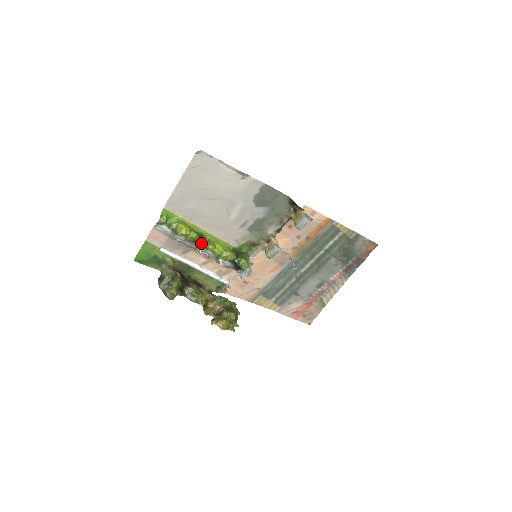
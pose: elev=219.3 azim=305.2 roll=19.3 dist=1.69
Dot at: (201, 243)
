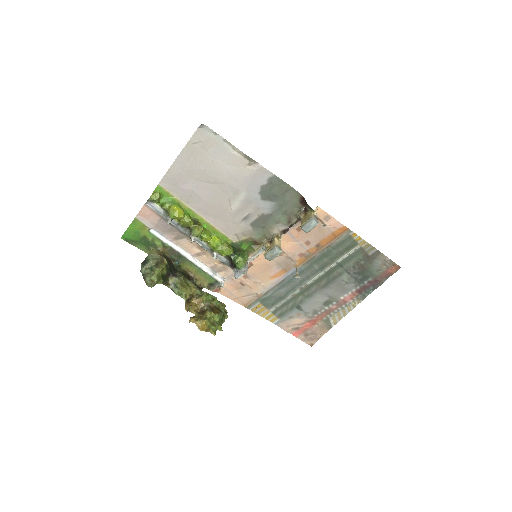
Dot at: (195, 230)
